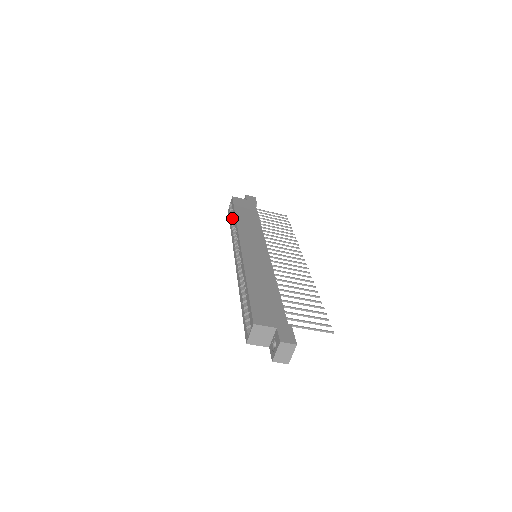
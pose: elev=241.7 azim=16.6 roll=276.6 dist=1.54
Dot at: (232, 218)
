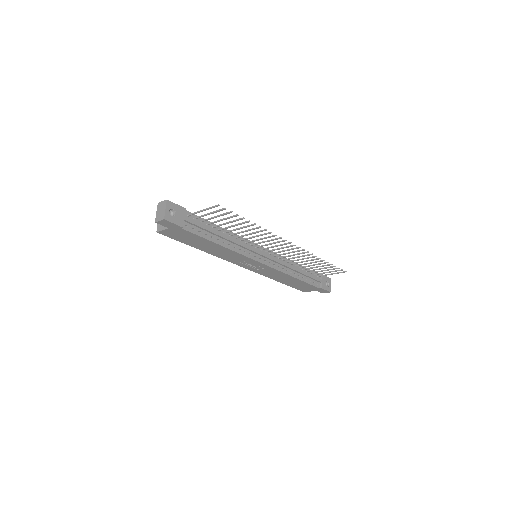
Dot at: occluded
